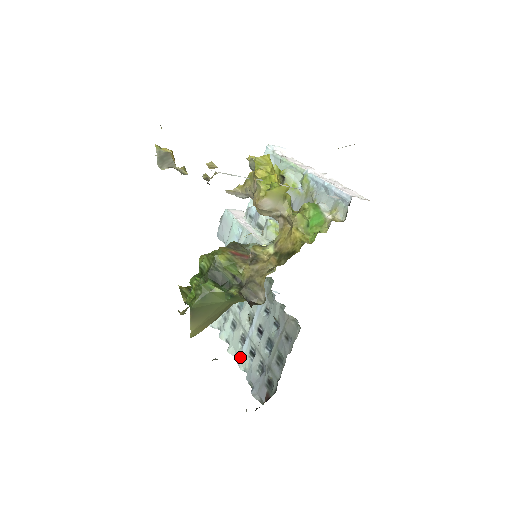
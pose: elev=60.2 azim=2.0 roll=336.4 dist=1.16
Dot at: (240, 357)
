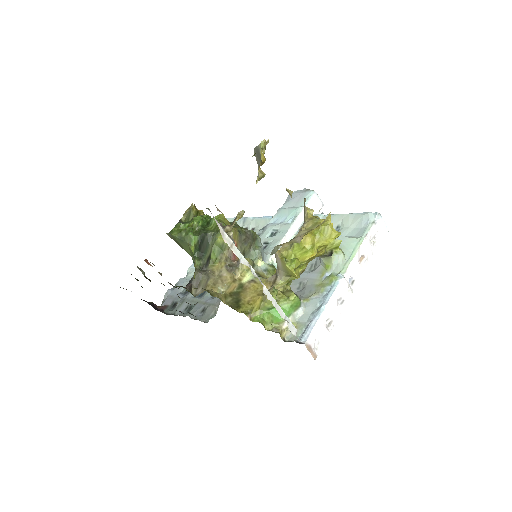
Dot at: occluded
